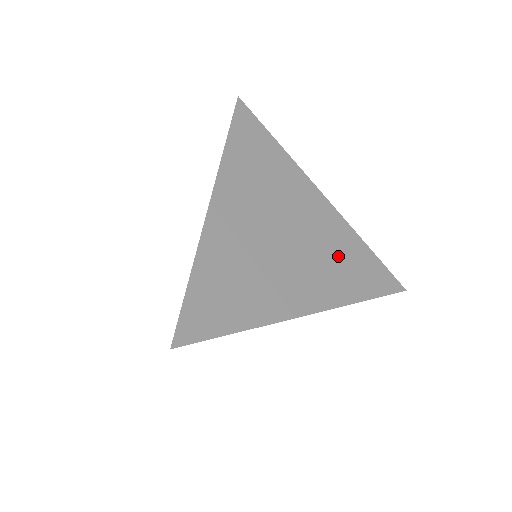
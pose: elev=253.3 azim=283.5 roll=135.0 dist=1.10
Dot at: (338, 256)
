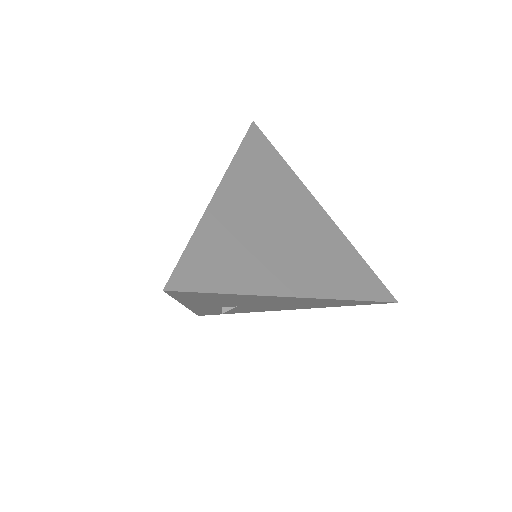
Dot at: (332, 258)
